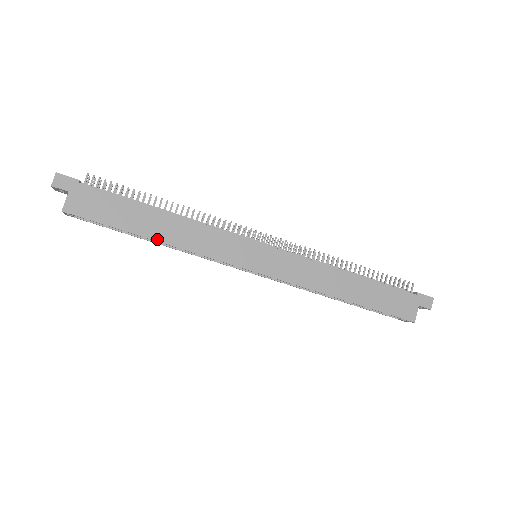
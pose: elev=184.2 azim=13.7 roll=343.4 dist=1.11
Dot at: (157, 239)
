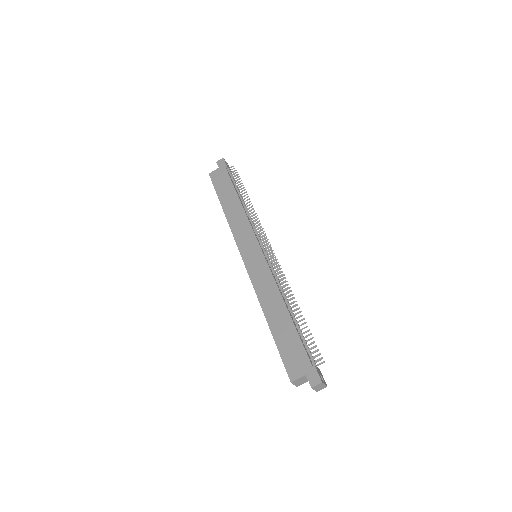
Dot at: (224, 209)
